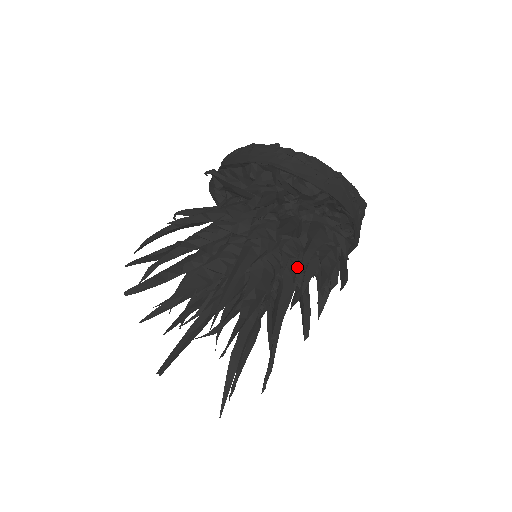
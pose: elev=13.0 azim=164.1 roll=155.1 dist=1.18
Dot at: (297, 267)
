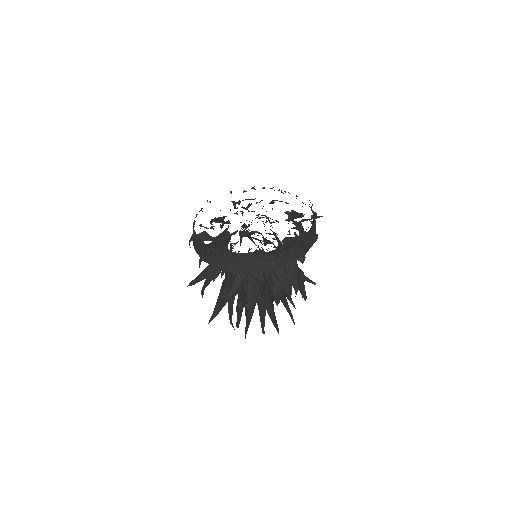
Dot at: occluded
